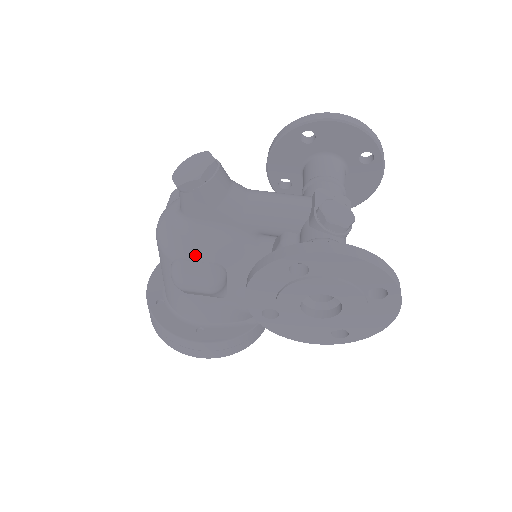
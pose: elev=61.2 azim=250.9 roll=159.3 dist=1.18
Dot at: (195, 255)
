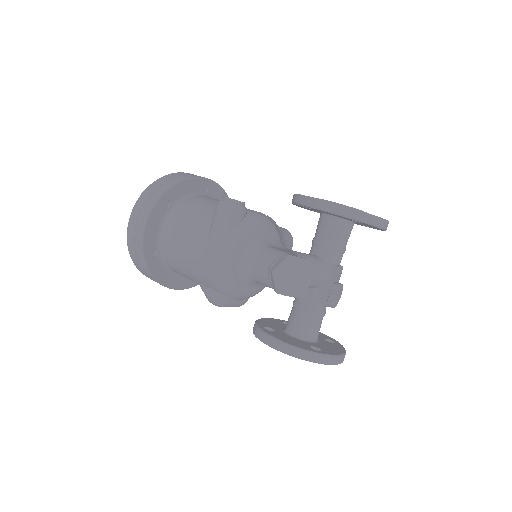
Dot at: (241, 298)
